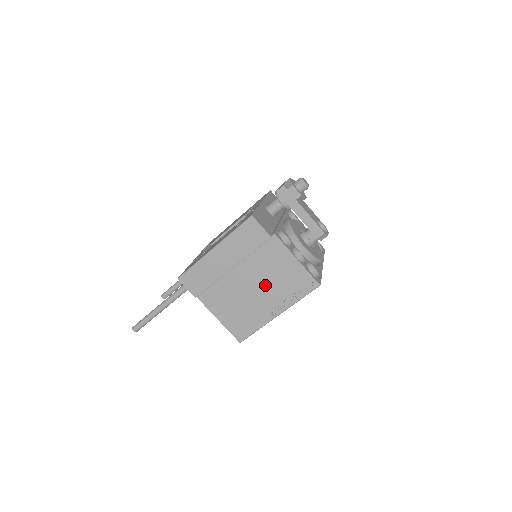
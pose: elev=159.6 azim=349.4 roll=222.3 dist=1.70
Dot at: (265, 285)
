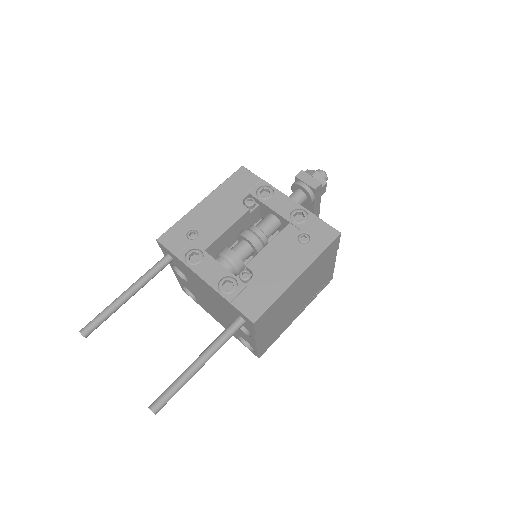
Dot at: (306, 295)
